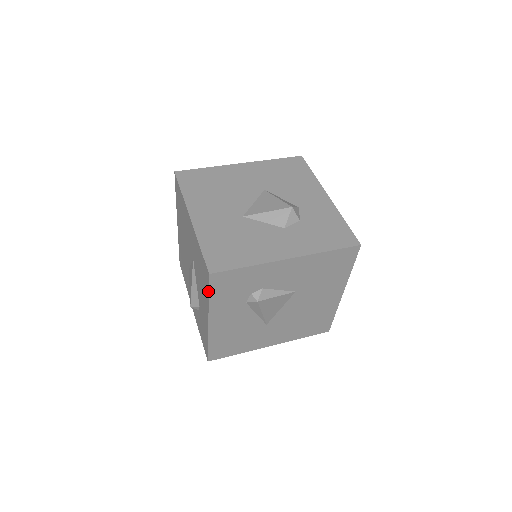
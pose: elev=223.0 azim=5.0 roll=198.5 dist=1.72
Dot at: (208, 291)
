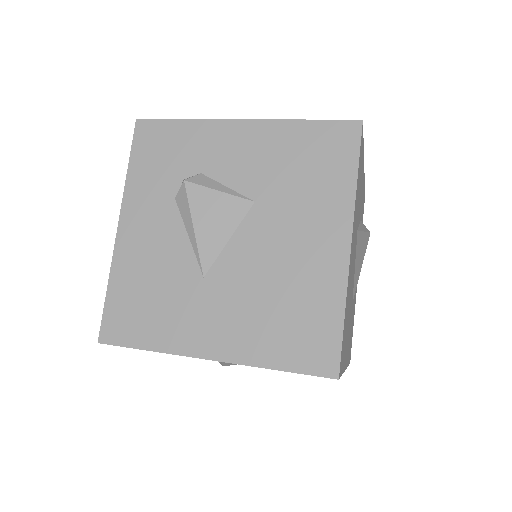
Dot at: (131, 156)
